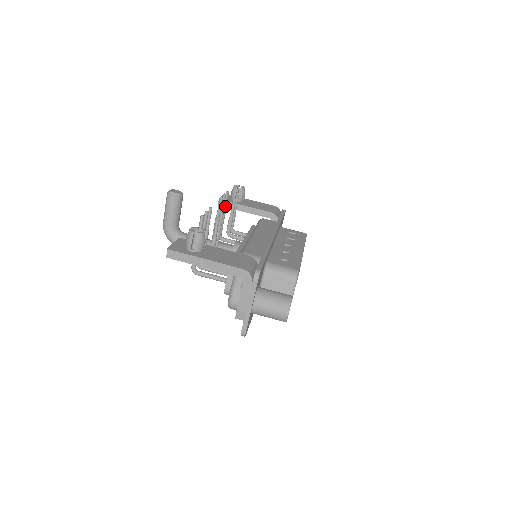
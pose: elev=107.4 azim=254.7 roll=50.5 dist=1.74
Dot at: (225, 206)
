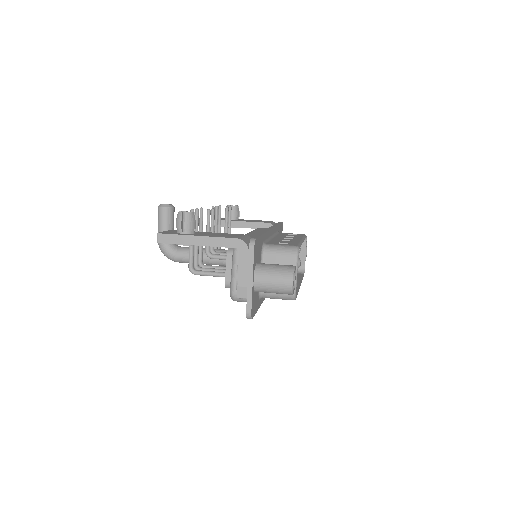
Dot at: (220, 221)
